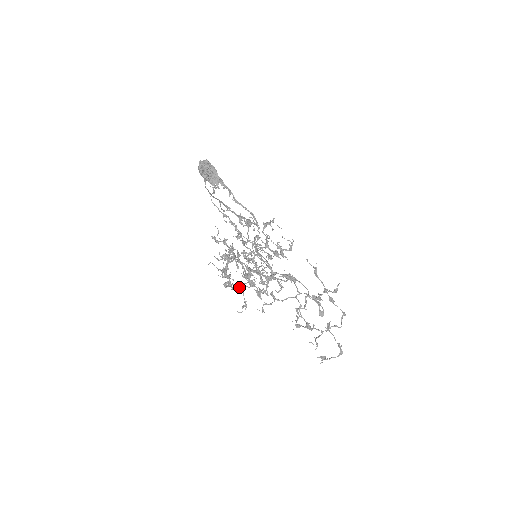
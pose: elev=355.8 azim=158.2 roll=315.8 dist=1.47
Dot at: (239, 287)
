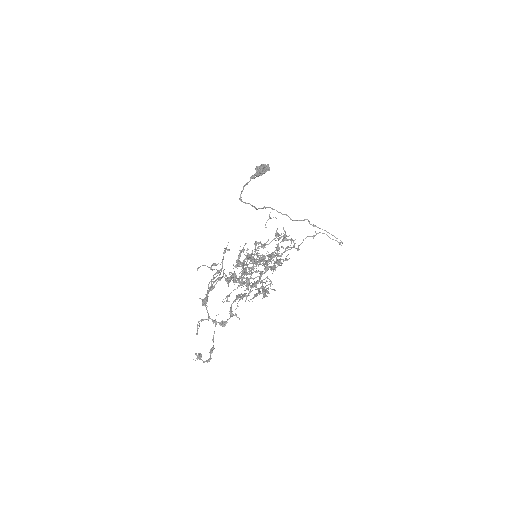
Dot at: occluded
